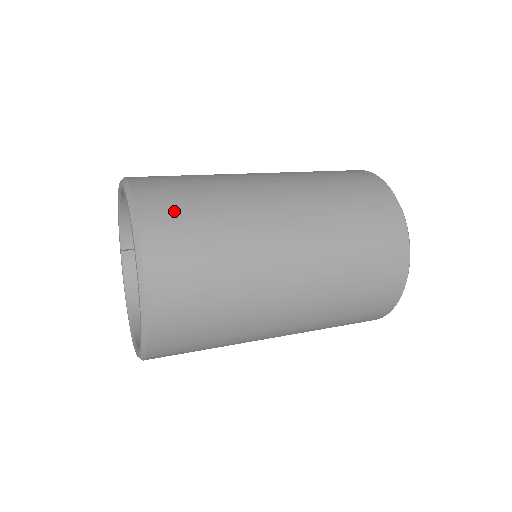
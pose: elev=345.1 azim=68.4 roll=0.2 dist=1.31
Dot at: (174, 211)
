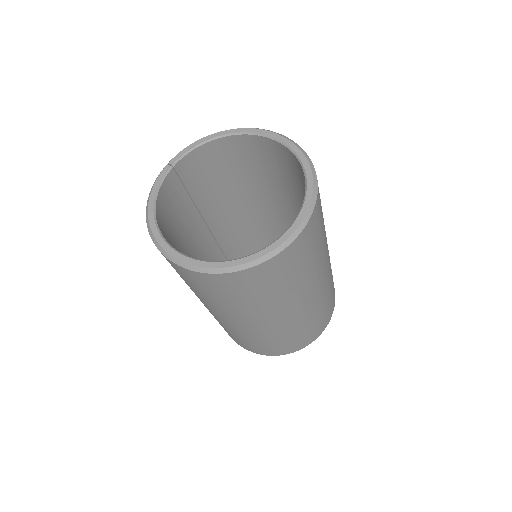
Dot at: occluded
